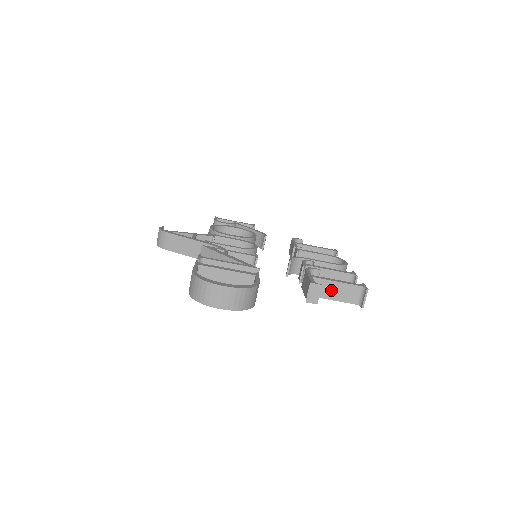
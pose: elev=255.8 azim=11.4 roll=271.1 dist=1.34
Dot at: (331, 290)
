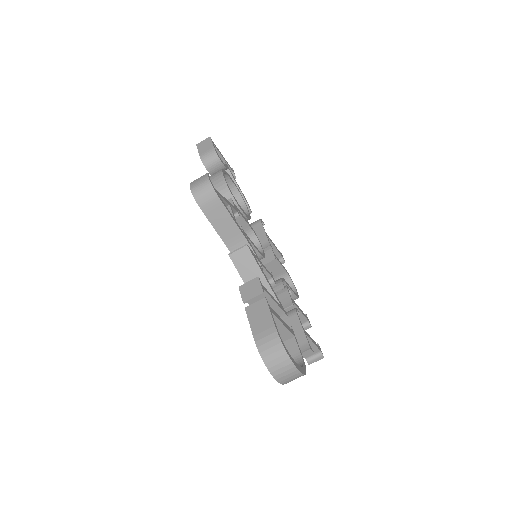
Dot at: occluded
